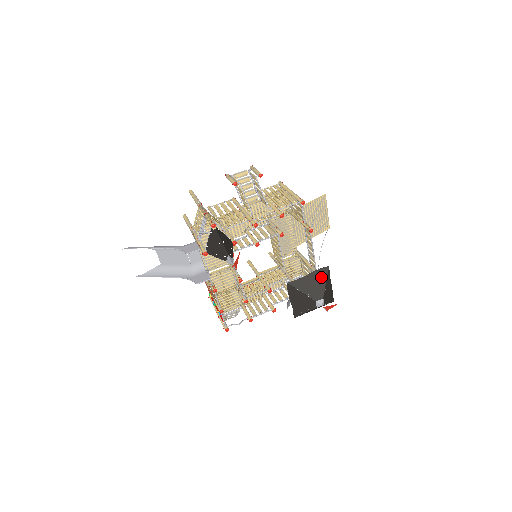
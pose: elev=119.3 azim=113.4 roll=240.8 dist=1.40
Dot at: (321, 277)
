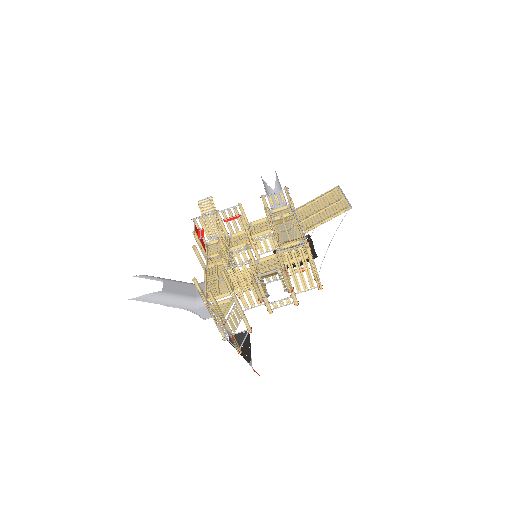
Dot at: (307, 261)
